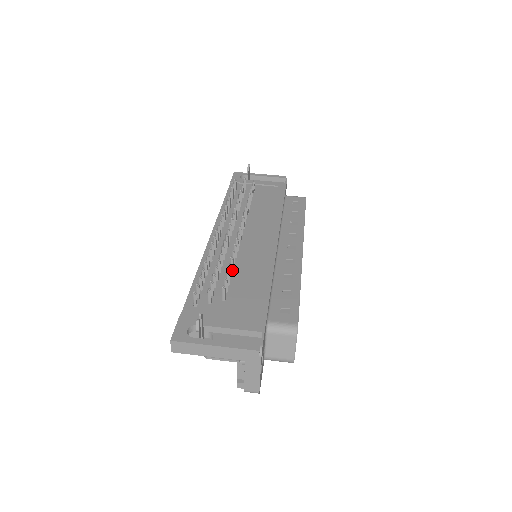
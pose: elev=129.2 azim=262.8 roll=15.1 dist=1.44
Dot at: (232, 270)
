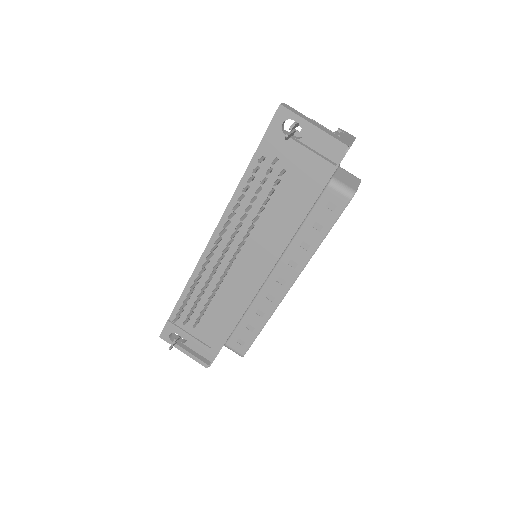
Dot at: (213, 295)
